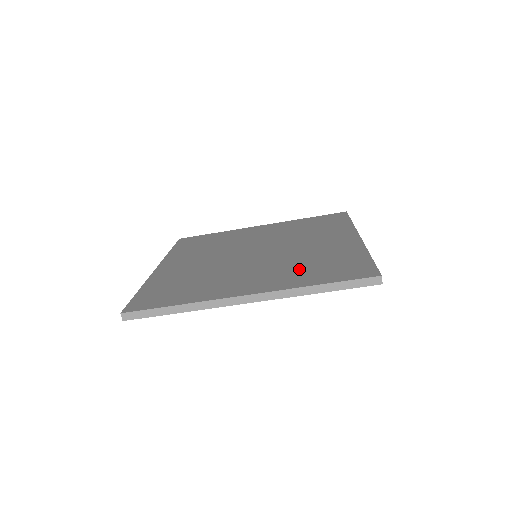
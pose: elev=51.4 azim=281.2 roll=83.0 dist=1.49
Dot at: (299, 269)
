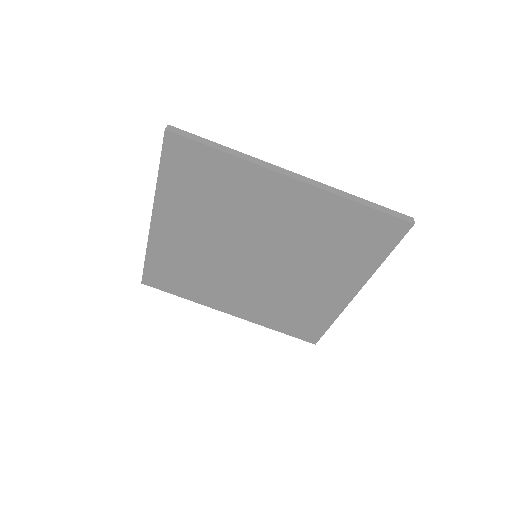
Dot at: occluded
